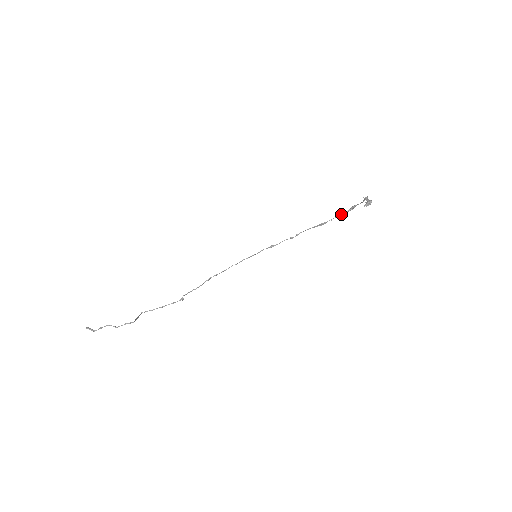
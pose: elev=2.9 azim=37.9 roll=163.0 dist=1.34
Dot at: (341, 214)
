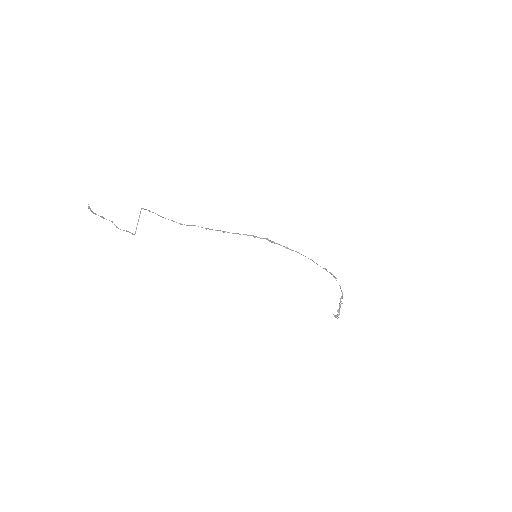
Dot at: (325, 269)
